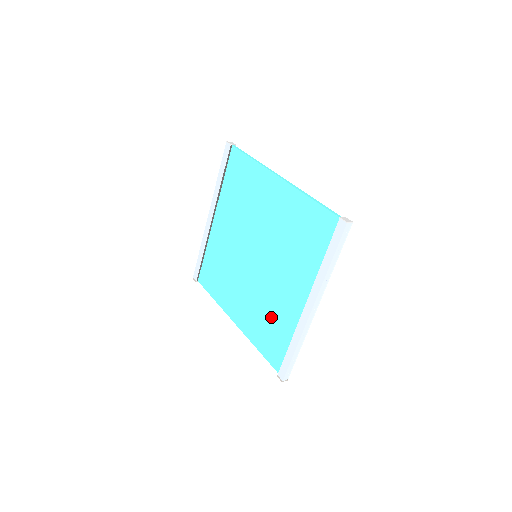
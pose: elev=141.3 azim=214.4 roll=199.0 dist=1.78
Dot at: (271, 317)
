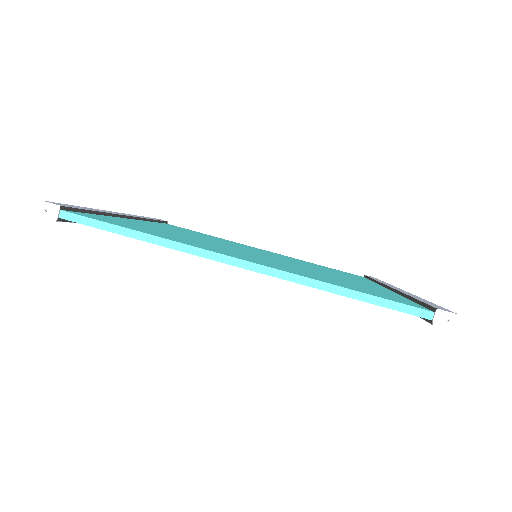
Dot at: occluded
